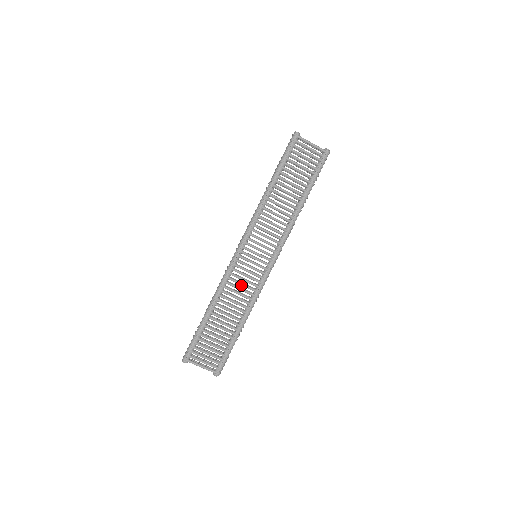
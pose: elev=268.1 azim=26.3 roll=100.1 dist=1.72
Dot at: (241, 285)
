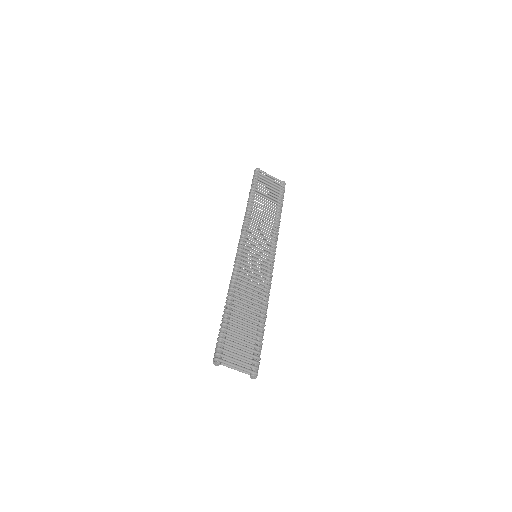
Dot at: (252, 280)
